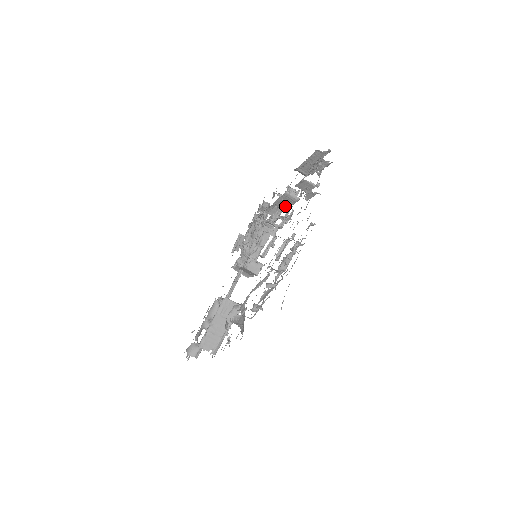
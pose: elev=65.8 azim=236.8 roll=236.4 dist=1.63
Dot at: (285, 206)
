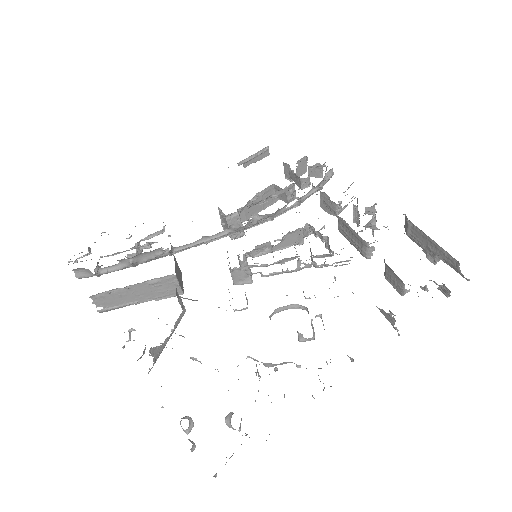
Dot at: (347, 235)
